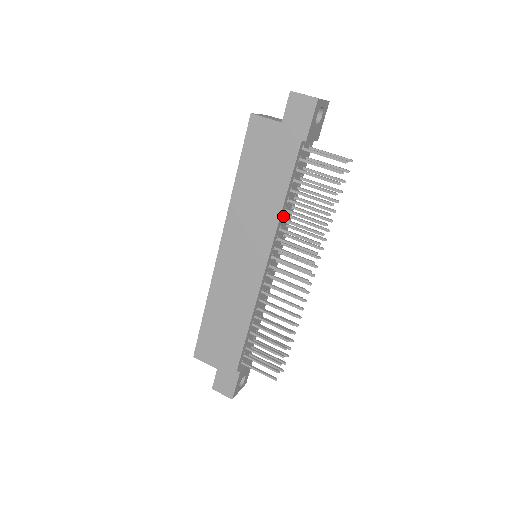
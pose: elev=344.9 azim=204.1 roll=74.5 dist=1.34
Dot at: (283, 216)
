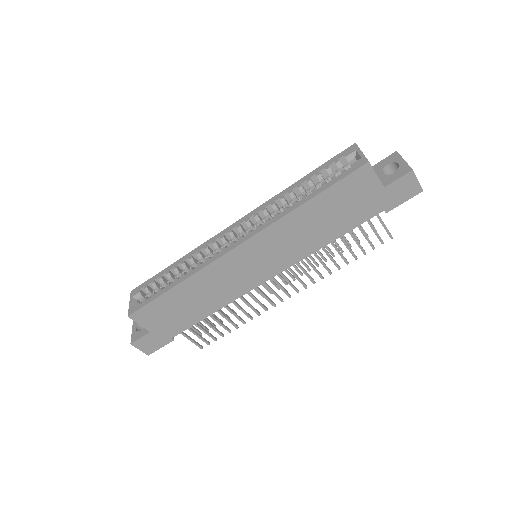
Dot at: occluded
